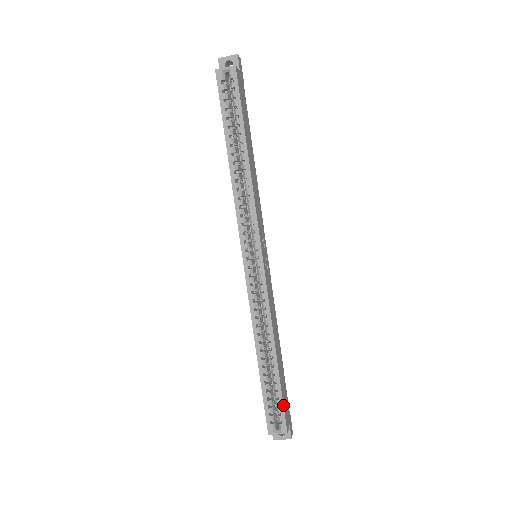
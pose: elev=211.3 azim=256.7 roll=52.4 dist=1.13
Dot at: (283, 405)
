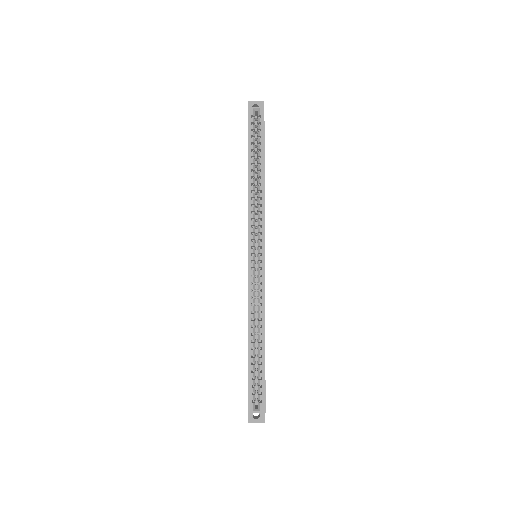
Dot at: (265, 385)
